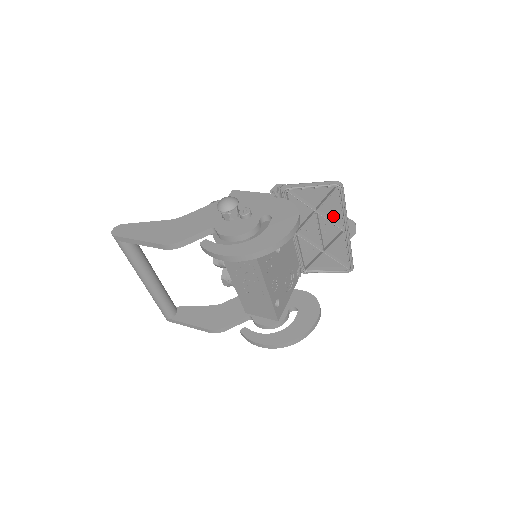
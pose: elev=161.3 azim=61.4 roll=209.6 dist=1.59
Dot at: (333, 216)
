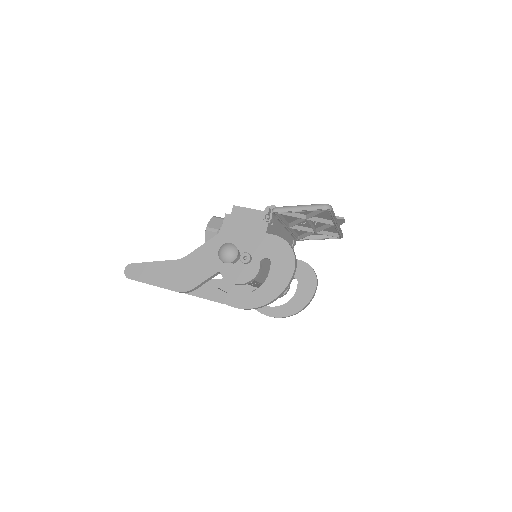
Dot at: (323, 217)
